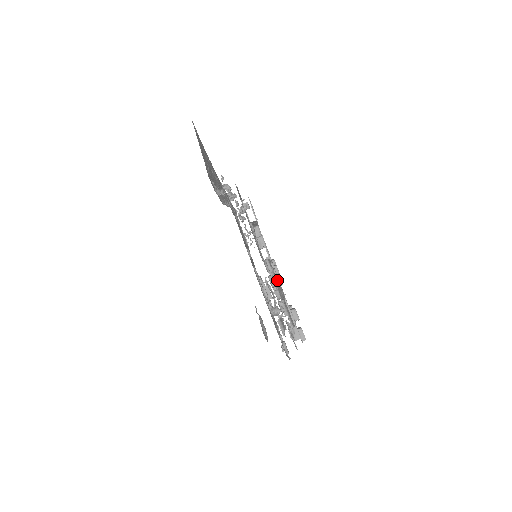
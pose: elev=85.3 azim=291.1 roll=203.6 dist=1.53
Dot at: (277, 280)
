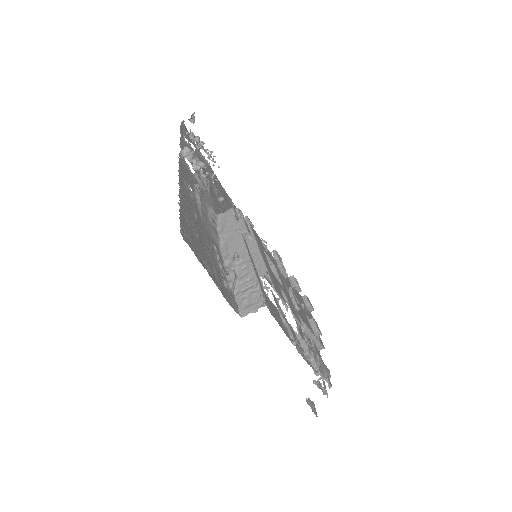
Dot at: (303, 324)
